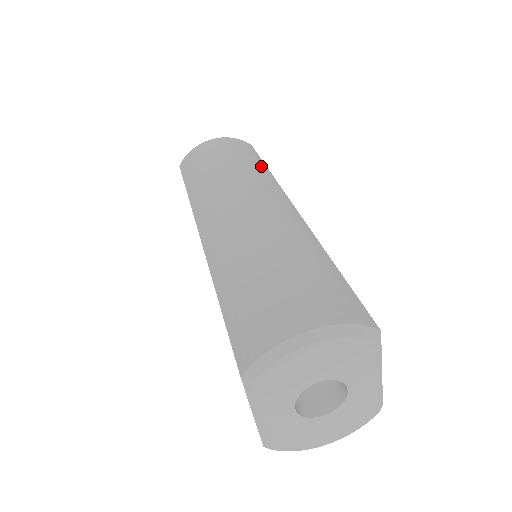
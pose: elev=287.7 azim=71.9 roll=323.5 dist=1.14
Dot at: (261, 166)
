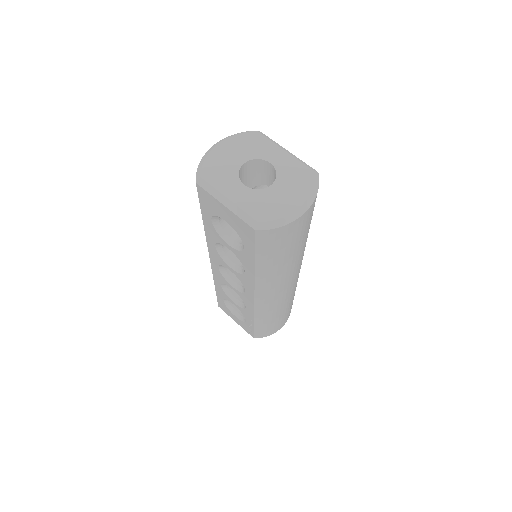
Dot at: occluded
